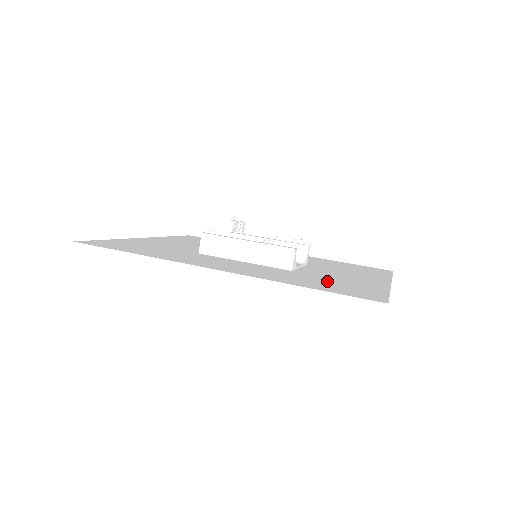
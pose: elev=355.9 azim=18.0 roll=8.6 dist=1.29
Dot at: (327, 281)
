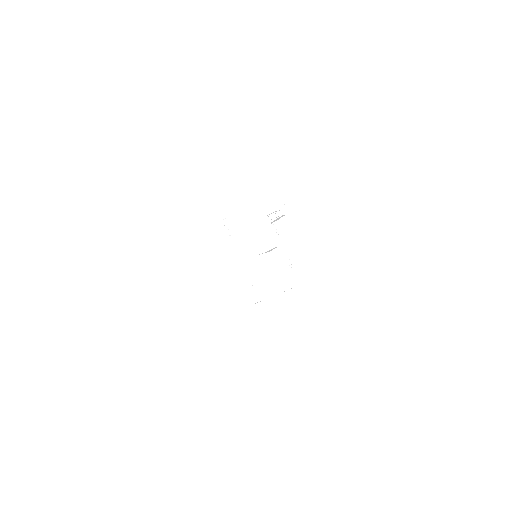
Dot at: (244, 346)
